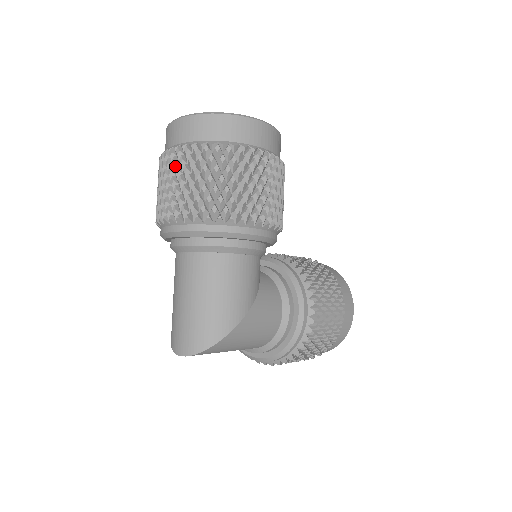
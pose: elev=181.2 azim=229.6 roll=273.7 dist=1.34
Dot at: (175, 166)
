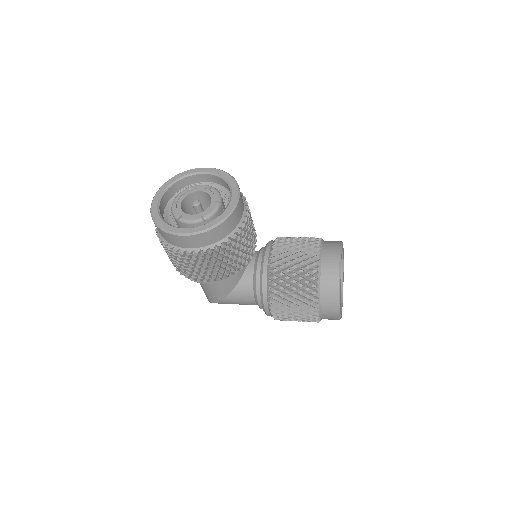
Dot at: occluded
